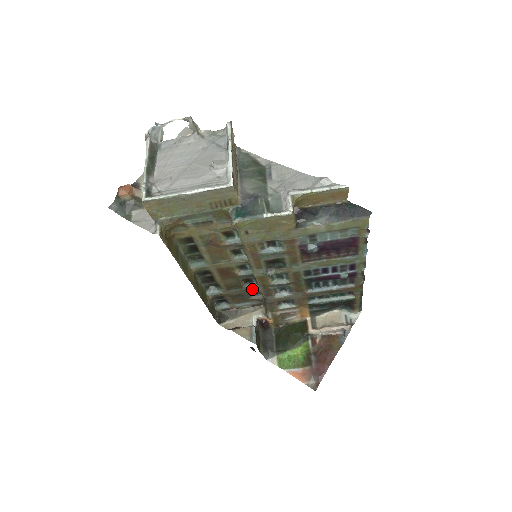
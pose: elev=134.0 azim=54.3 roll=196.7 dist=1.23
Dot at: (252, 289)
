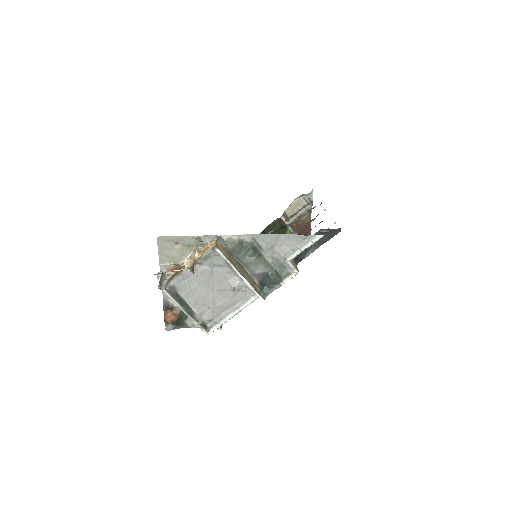
Dot at: occluded
